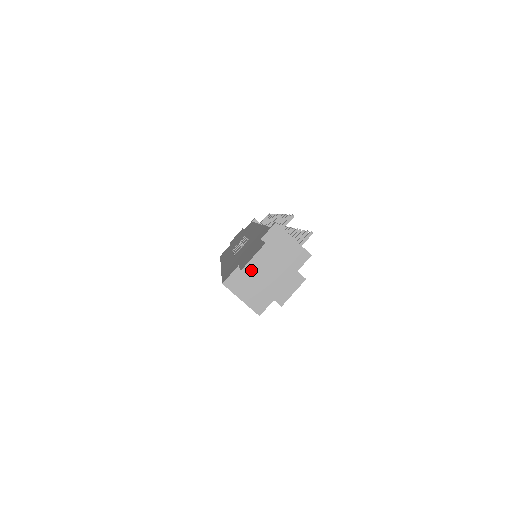
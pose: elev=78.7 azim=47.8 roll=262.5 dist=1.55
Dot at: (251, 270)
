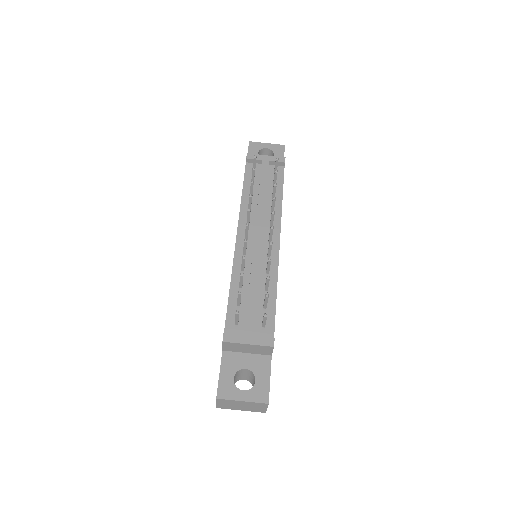
Dot at: (223, 407)
